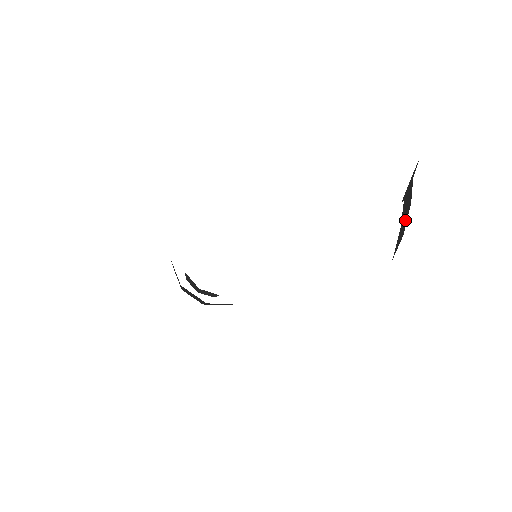
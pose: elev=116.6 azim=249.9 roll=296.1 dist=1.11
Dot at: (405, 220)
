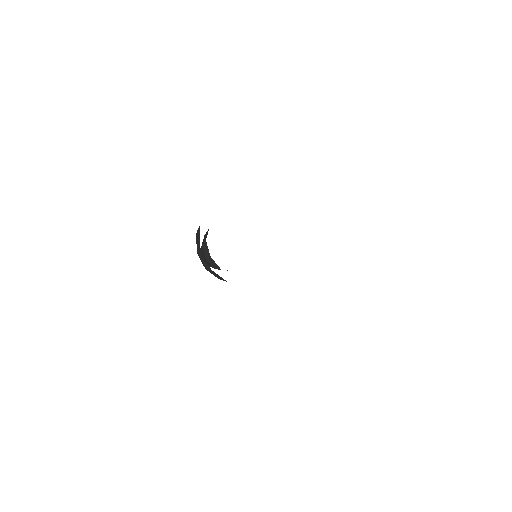
Dot at: occluded
